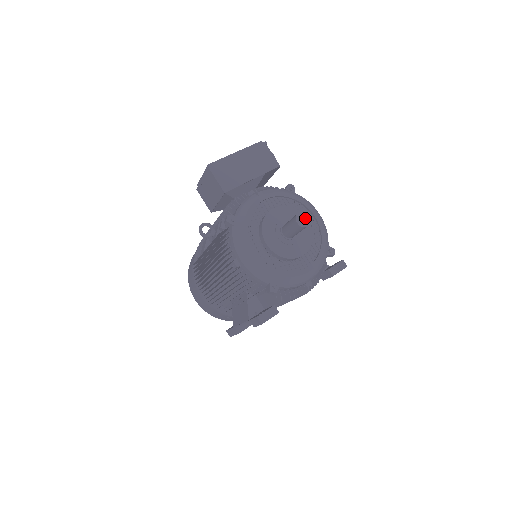
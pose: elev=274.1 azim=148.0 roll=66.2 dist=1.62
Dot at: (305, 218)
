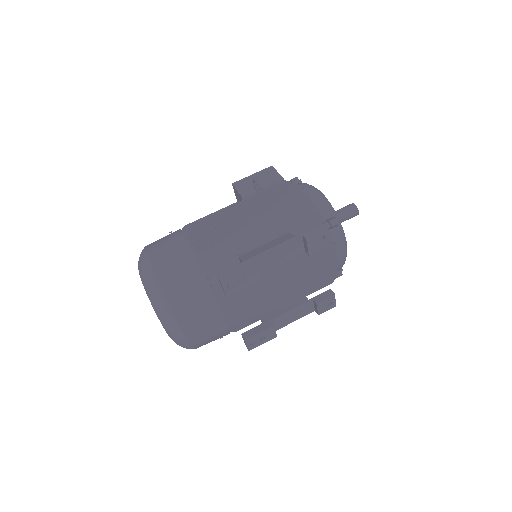
Dot at: occluded
